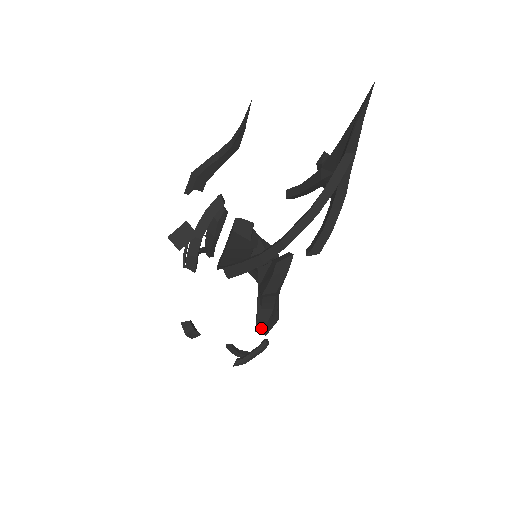
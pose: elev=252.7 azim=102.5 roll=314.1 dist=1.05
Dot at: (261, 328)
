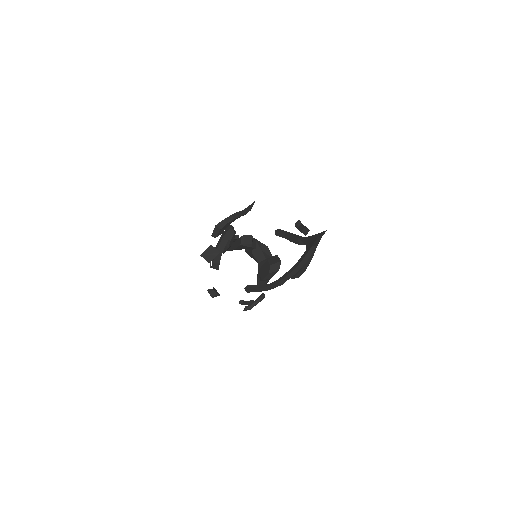
Dot at: occluded
